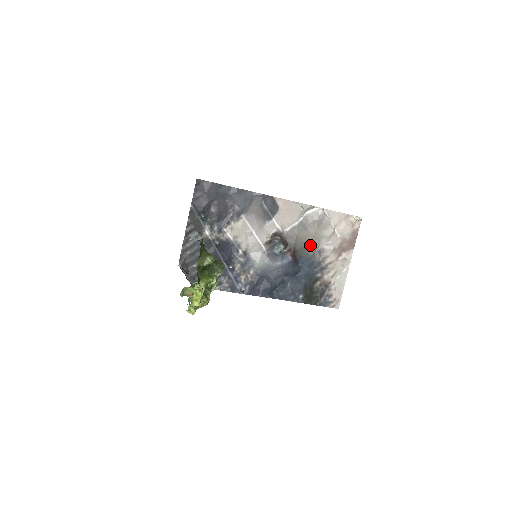
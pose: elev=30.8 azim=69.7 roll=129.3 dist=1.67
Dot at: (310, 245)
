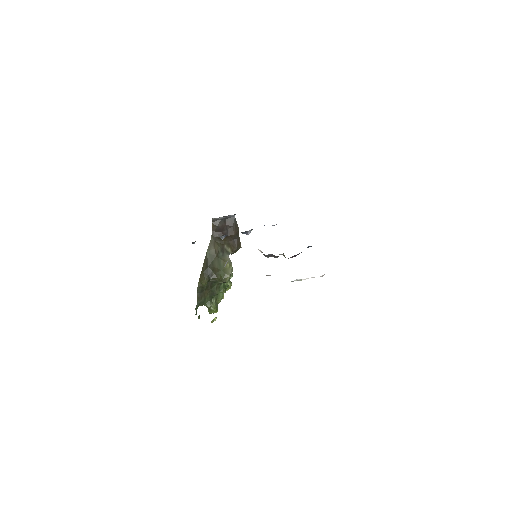
Dot at: occluded
